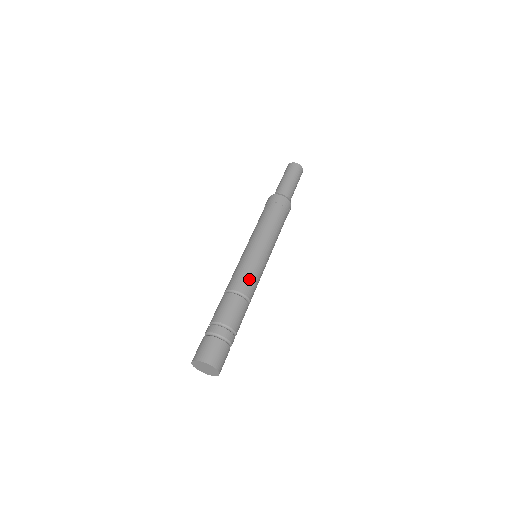
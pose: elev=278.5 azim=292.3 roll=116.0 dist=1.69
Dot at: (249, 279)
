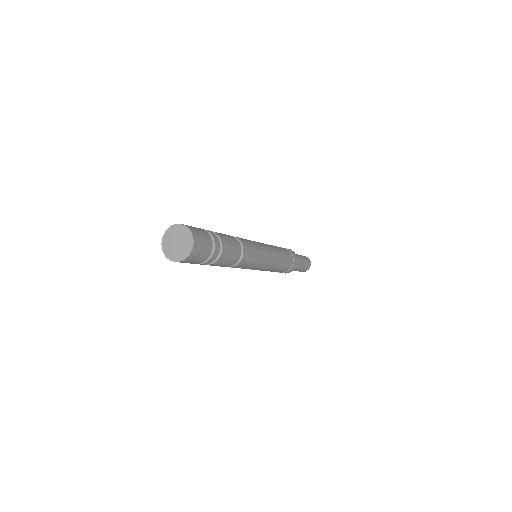
Dot at: (251, 247)
